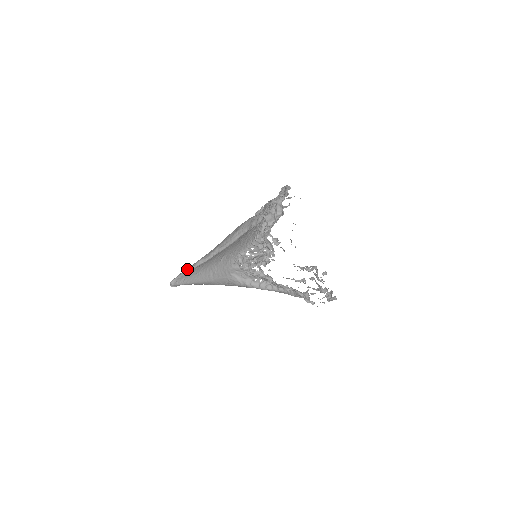
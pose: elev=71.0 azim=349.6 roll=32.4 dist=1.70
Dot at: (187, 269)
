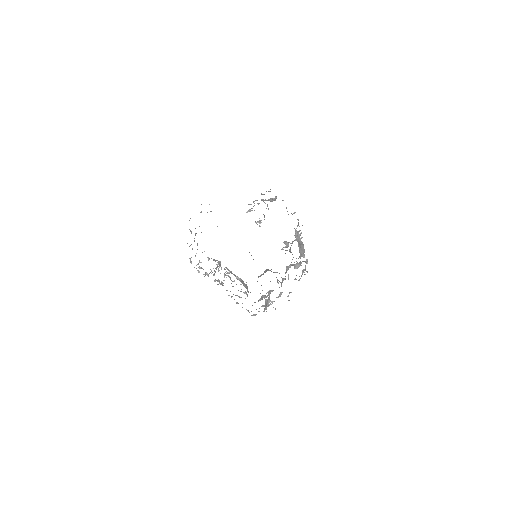
Dot at: occluded
